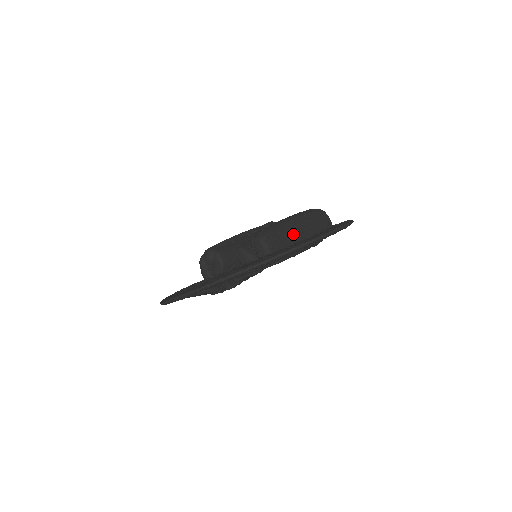
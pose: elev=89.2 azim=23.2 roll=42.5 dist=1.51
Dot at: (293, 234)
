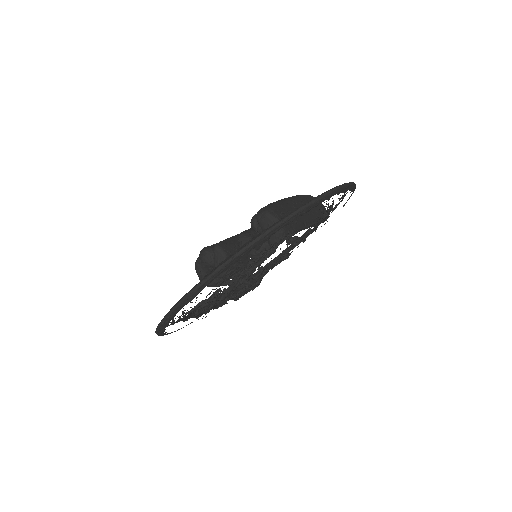
Dot at: occluded
